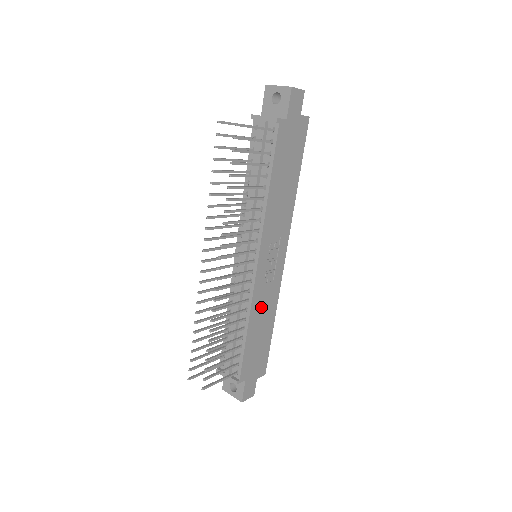
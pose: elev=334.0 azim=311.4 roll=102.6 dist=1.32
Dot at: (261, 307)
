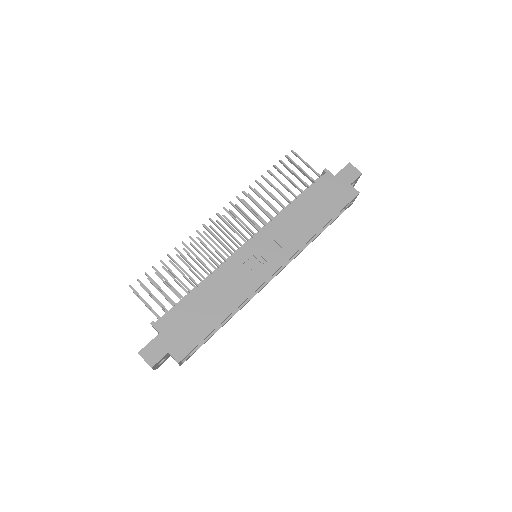
Dot at: (225, 284)
